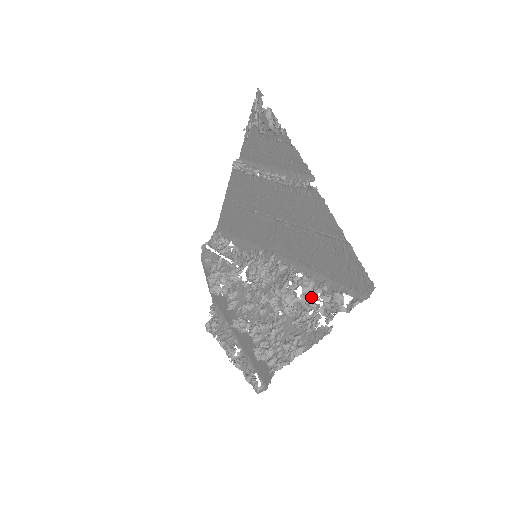
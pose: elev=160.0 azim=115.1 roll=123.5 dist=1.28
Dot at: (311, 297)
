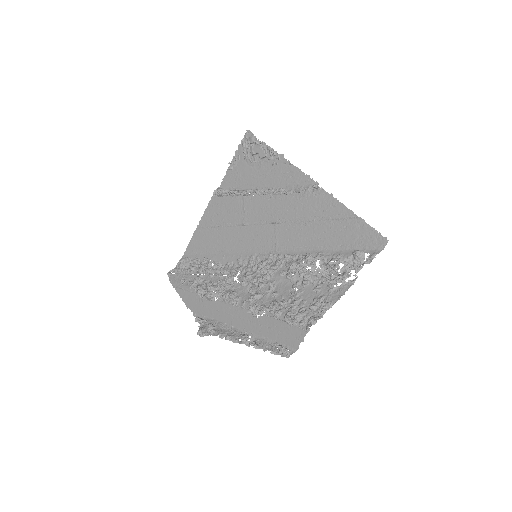
Dot at: (332, 263)
